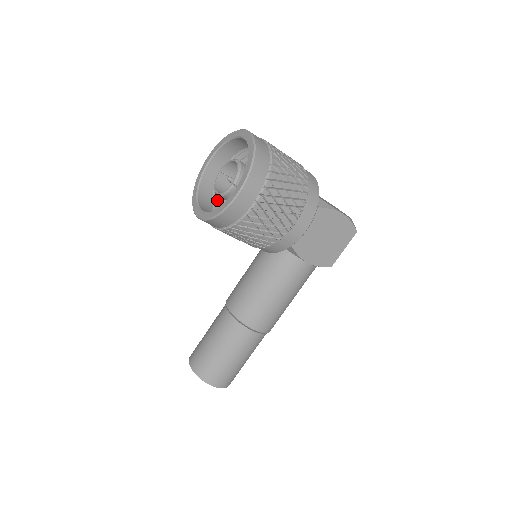
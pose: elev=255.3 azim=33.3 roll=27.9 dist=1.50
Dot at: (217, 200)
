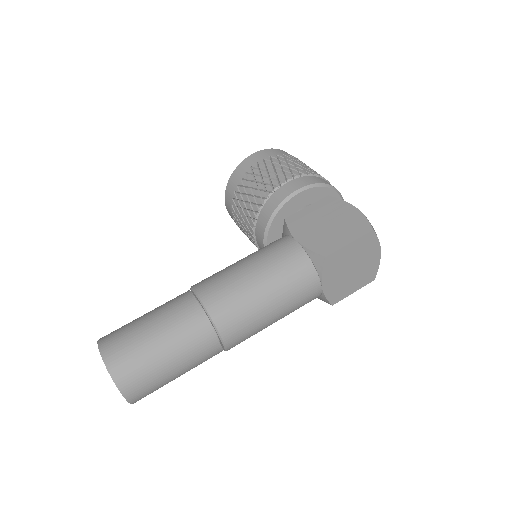
Dot at: occluded
